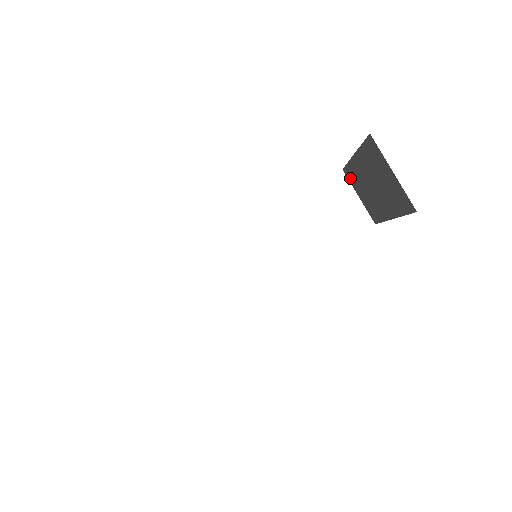
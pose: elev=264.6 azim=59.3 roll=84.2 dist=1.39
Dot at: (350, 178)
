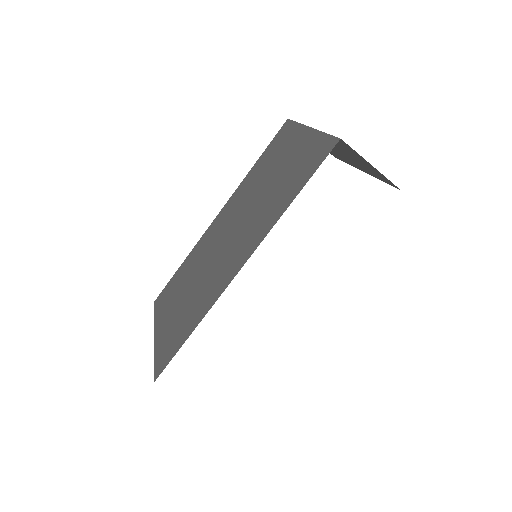
Dot at: occluded
